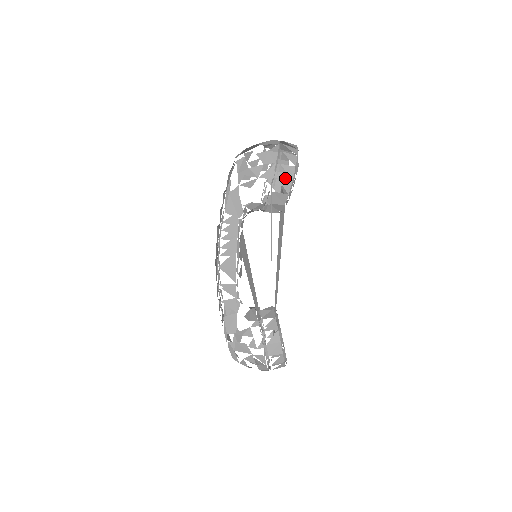
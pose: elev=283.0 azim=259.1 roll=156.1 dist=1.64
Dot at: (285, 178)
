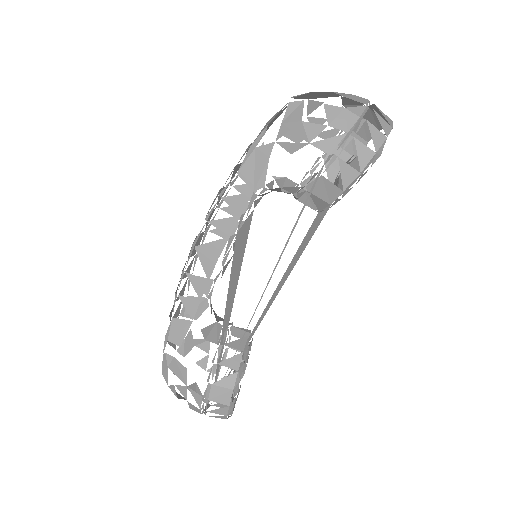
Dot at: (351, 164)
